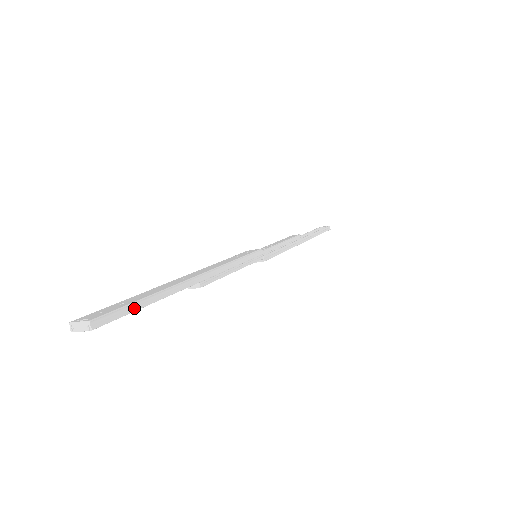
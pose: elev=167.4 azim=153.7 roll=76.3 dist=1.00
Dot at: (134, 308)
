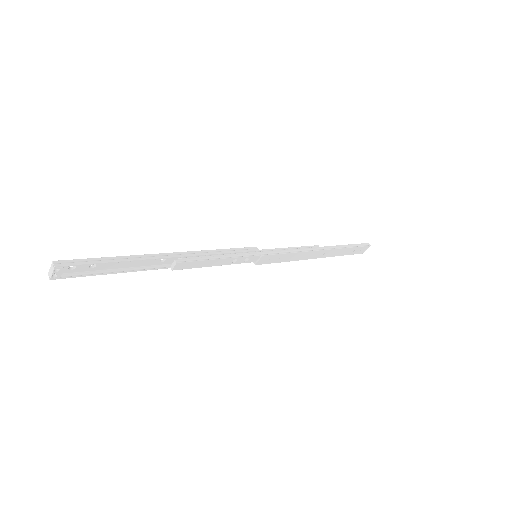
Dot at: (97, 261)
